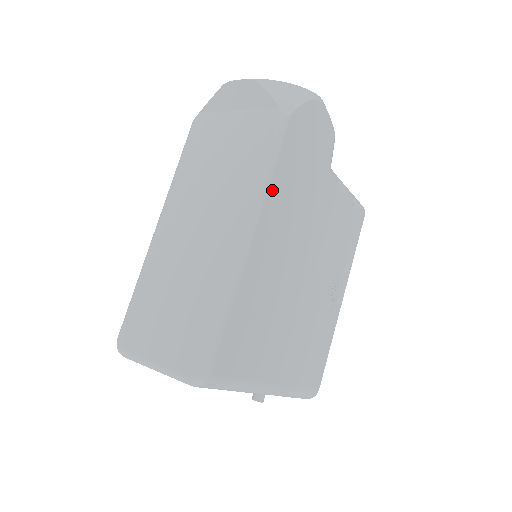
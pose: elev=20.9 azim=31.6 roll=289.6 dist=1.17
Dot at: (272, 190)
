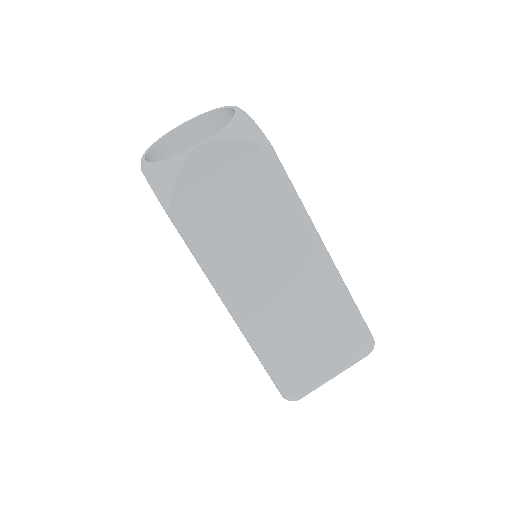
Dot at: occluded
